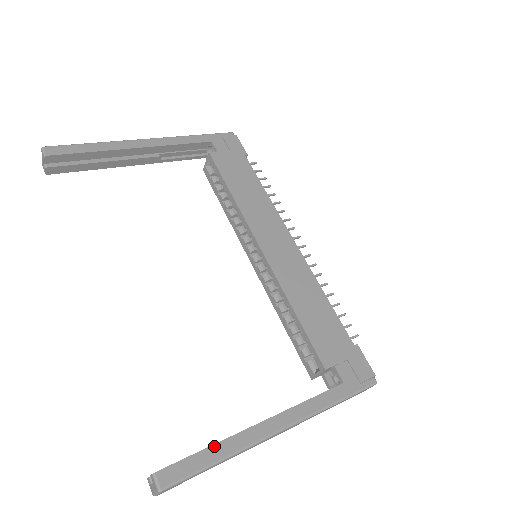
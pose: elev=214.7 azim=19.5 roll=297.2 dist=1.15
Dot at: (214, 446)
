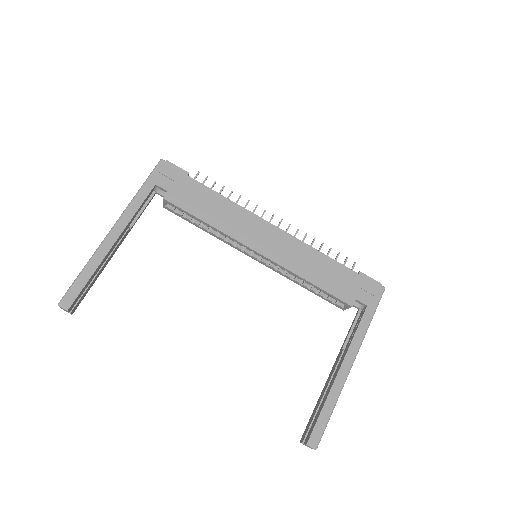
Dot at: (325, 405)
